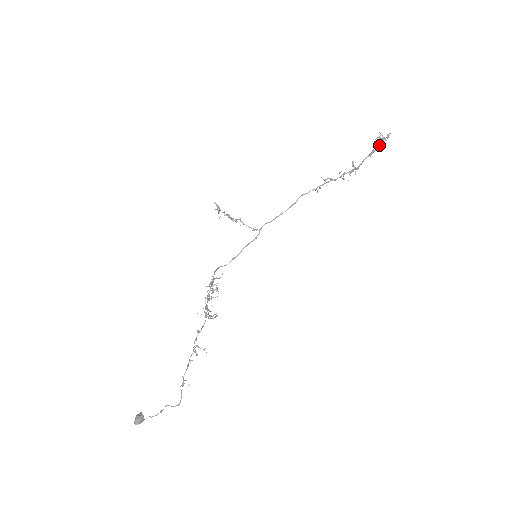
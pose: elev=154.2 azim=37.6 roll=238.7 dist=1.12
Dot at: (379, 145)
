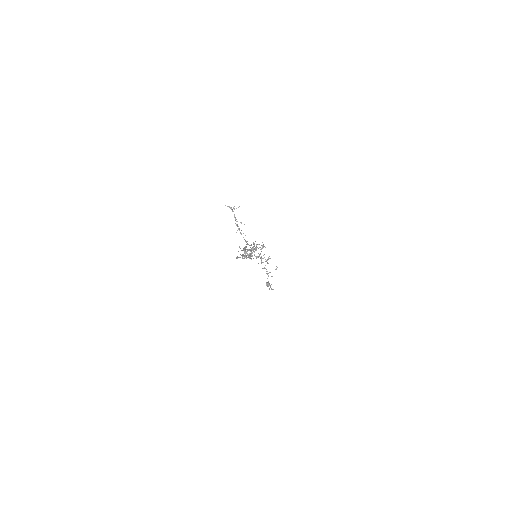
Dot at: (250, 250)
